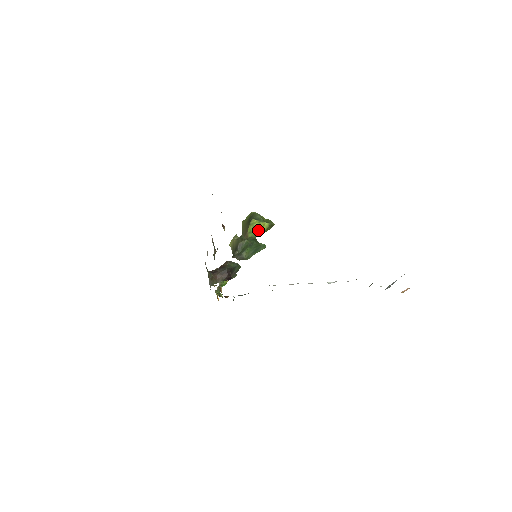
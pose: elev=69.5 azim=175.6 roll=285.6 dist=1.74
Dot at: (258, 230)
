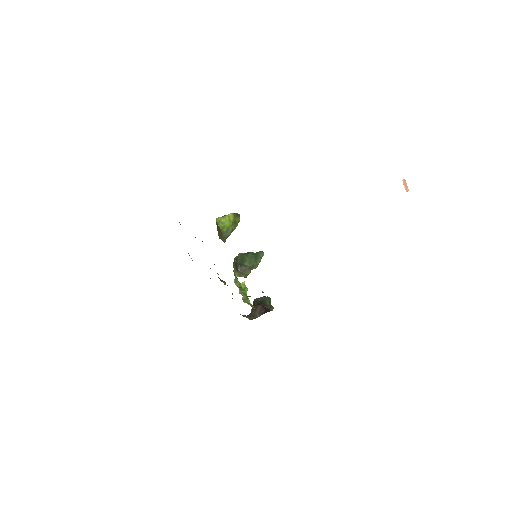
Dot at: (228, 223)
